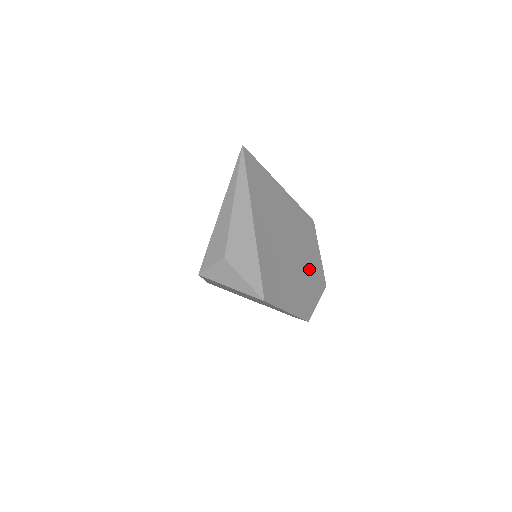
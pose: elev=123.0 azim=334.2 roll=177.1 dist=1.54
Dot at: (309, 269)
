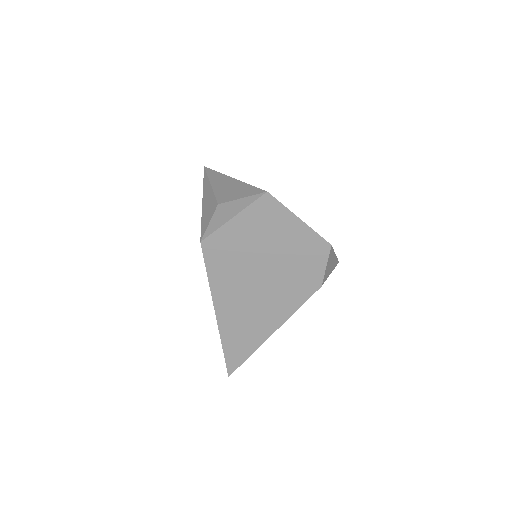
Dot at: occluded
